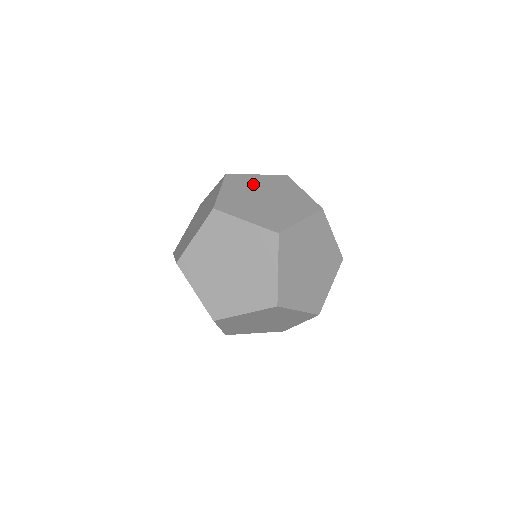
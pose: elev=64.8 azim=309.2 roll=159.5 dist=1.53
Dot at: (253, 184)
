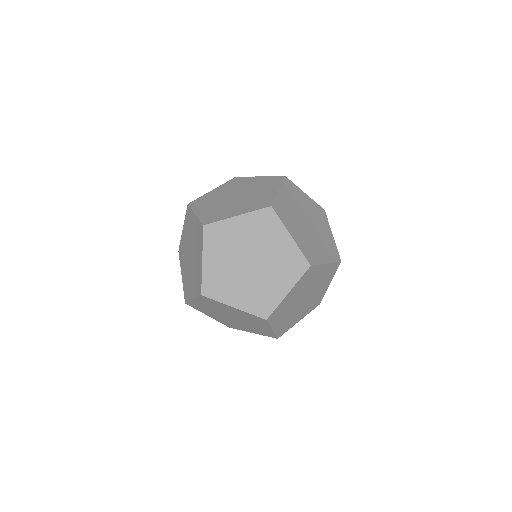
Dot at: (302, 202)
